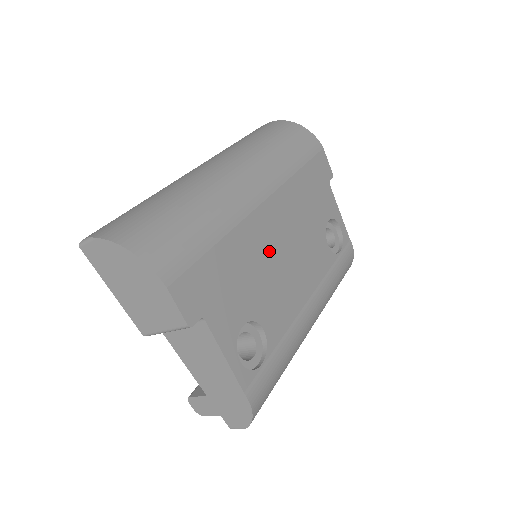
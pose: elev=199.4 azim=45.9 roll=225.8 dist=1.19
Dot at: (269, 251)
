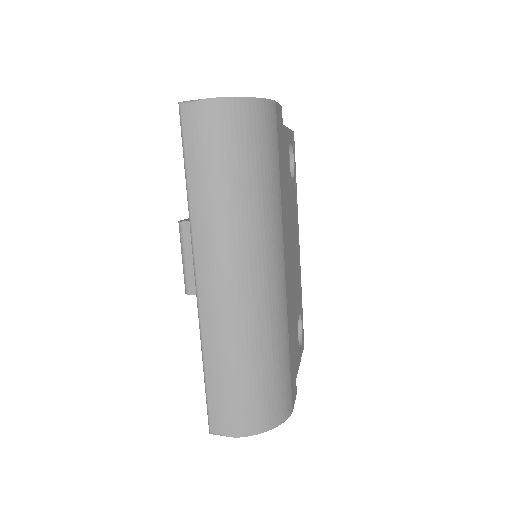
Dot at: (291, 281)
